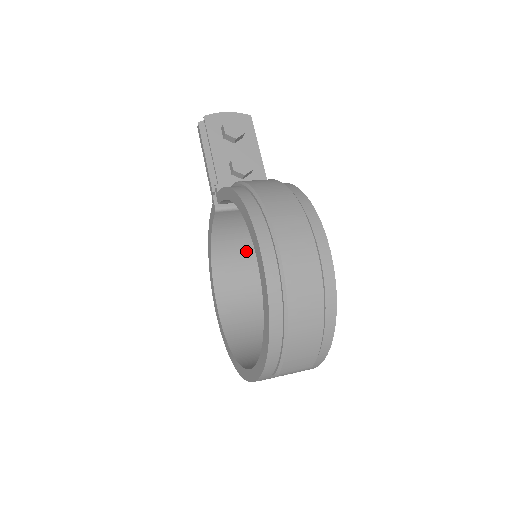
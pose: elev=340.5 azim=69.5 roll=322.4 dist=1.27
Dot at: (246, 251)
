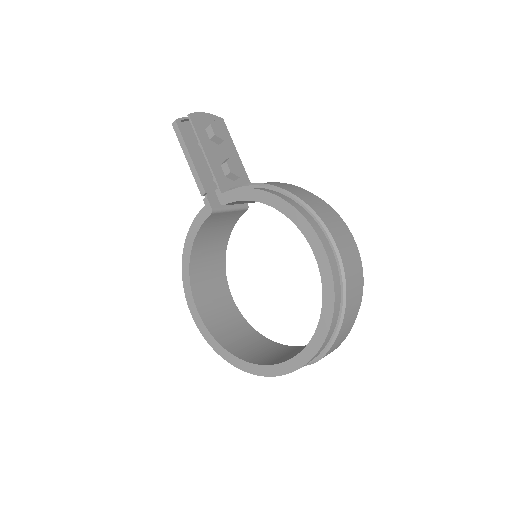
Dot at: (216, 254)
